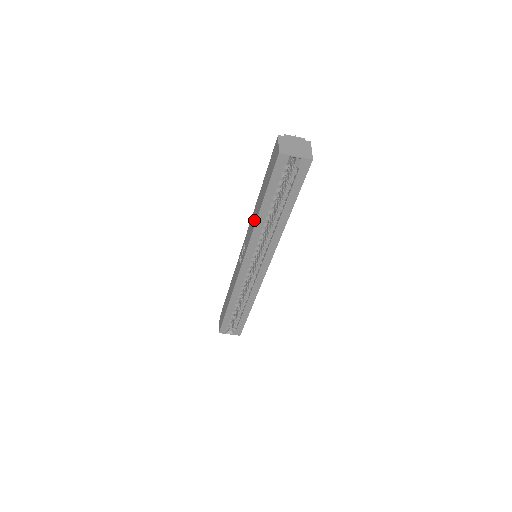
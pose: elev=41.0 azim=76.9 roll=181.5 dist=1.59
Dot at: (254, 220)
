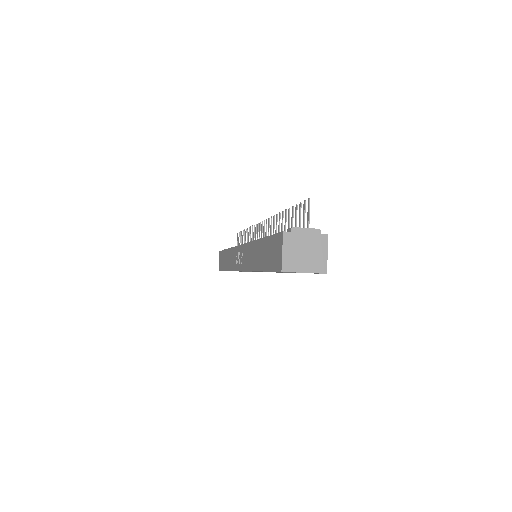
Dot at: (252, 262)
